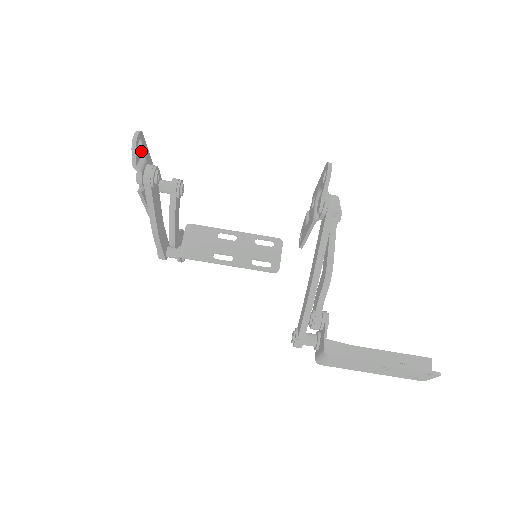
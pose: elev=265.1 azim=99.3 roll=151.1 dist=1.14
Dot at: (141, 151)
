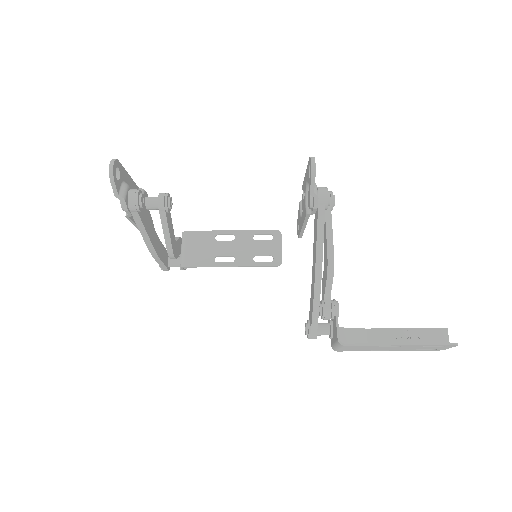
Dot at: (120, 178)
